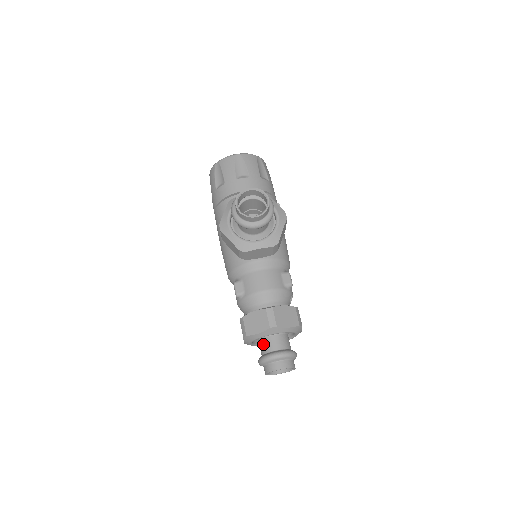
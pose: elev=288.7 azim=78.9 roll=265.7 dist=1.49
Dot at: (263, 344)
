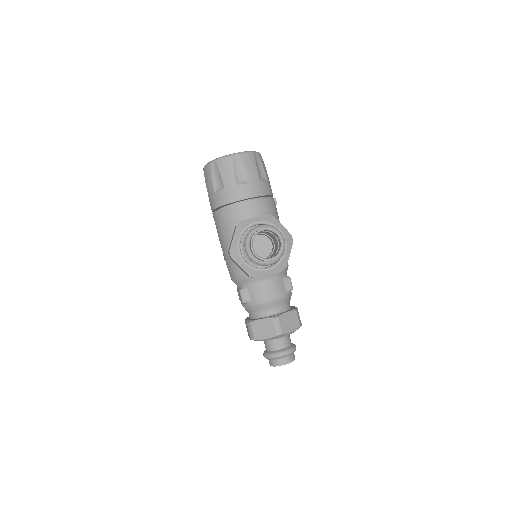
Dot at: (268, 343)
